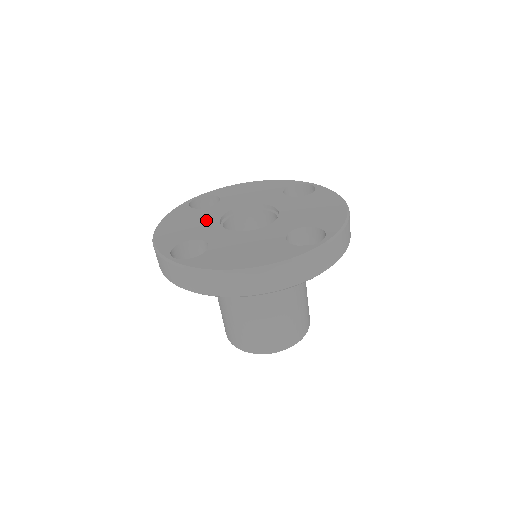
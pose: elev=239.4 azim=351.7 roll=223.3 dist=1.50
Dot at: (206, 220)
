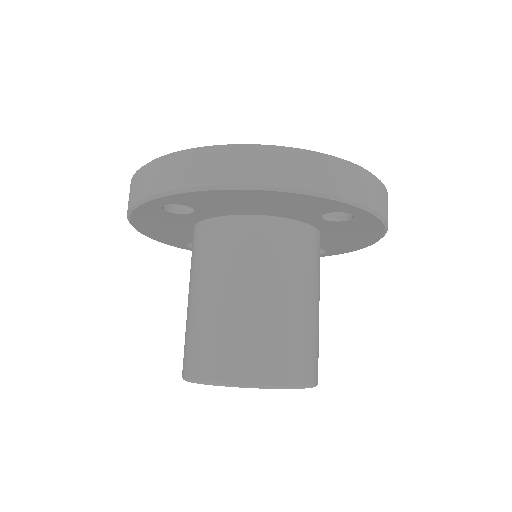
Dot at: occluded
